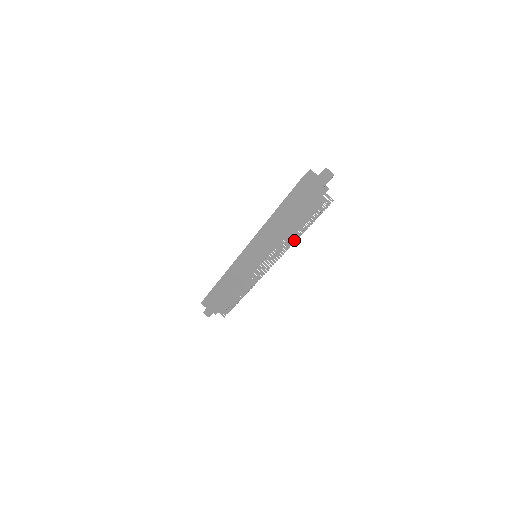
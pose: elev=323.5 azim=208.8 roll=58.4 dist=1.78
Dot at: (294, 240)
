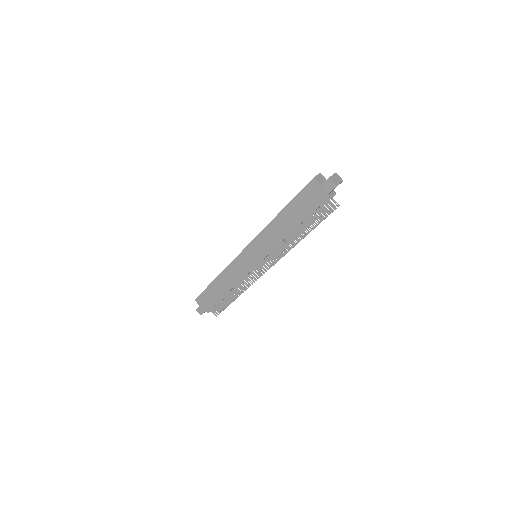
Dot at: (296, 242)
